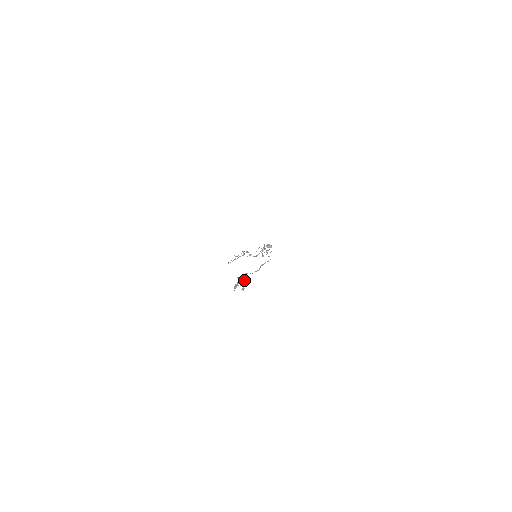
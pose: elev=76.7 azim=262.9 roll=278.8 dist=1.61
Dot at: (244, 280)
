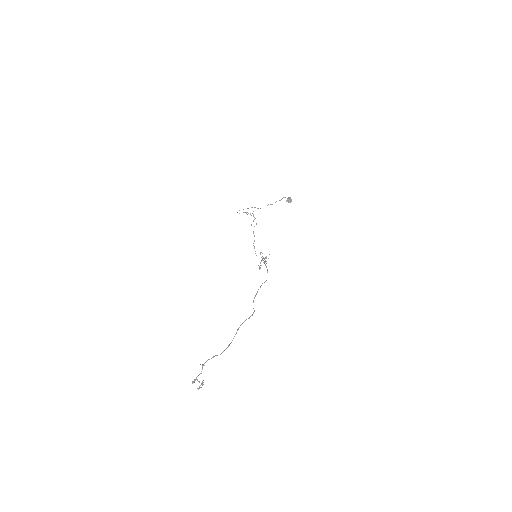
Dot at: (202, 384)
